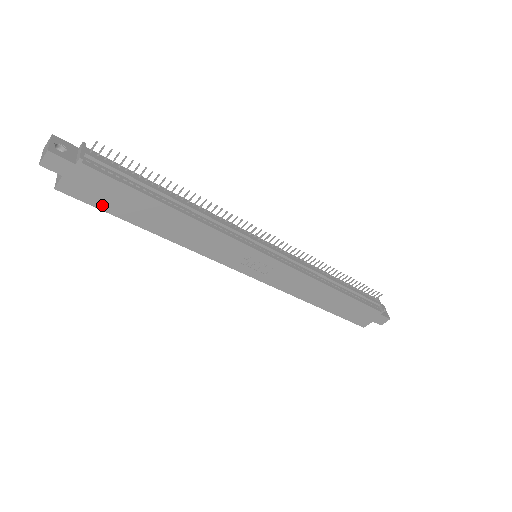
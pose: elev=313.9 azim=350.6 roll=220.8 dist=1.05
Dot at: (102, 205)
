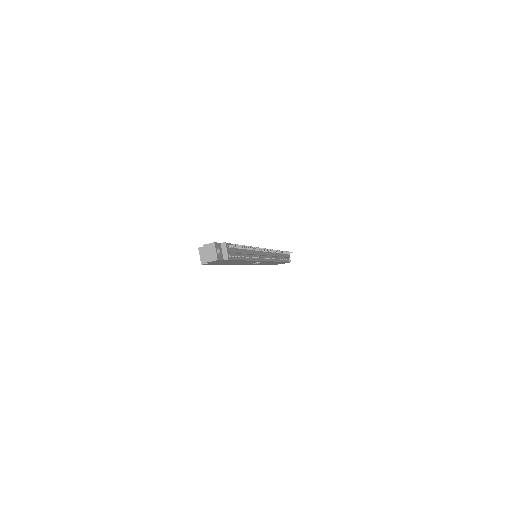
Dot at: (215, 264)
